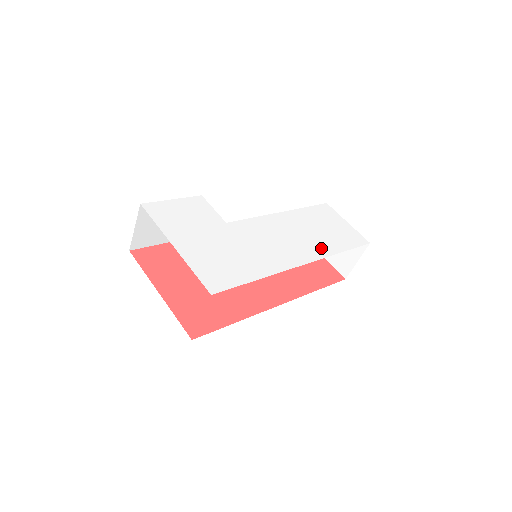
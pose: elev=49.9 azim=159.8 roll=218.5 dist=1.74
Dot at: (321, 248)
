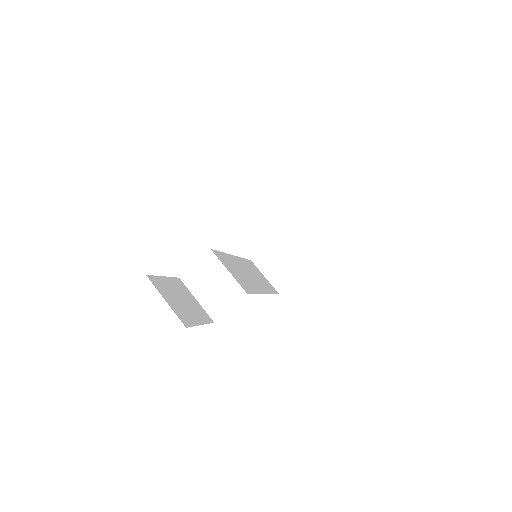
Dot at: occluded
